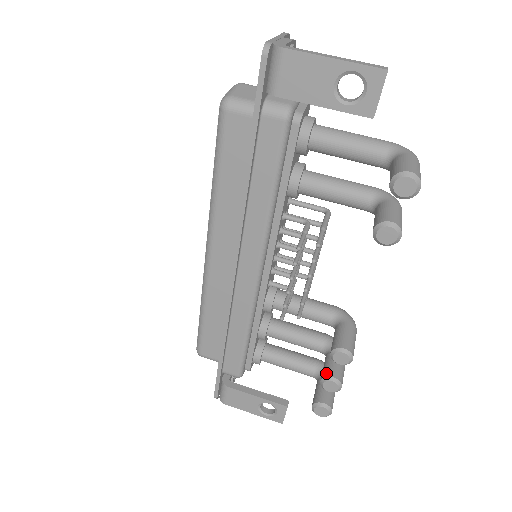
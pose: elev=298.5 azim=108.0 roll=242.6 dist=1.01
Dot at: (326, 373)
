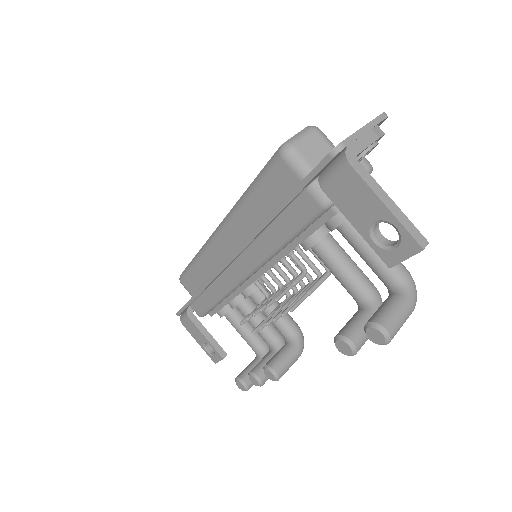
Dot at: (257, 370)
